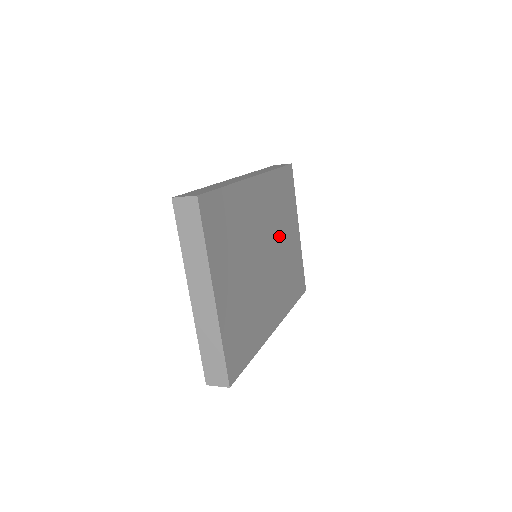
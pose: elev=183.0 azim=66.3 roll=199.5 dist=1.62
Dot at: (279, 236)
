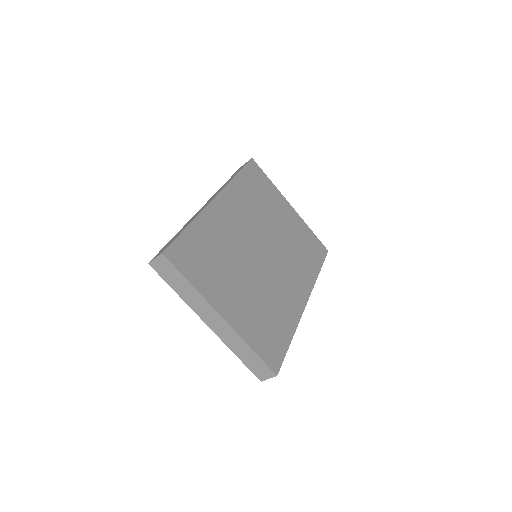
Dot at: (270, 227)
